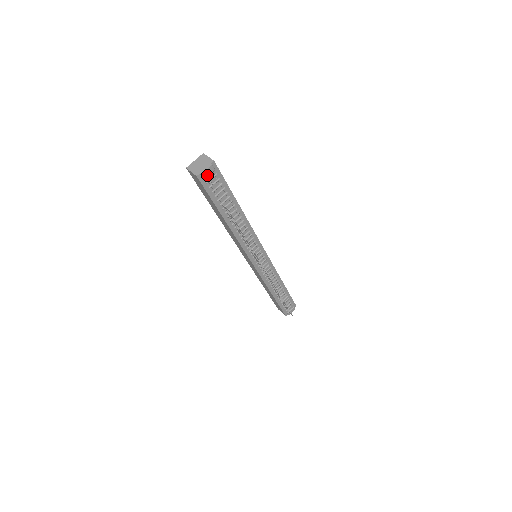
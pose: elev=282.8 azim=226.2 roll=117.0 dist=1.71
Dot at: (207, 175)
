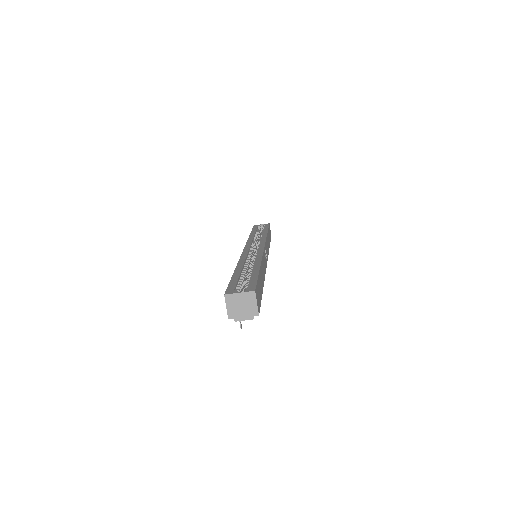
Dot at: (241, 318)
